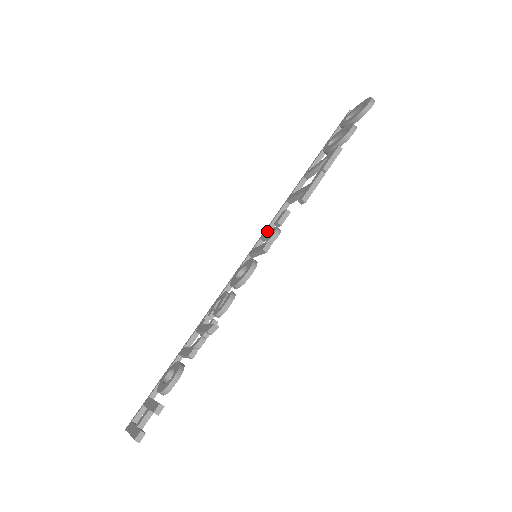
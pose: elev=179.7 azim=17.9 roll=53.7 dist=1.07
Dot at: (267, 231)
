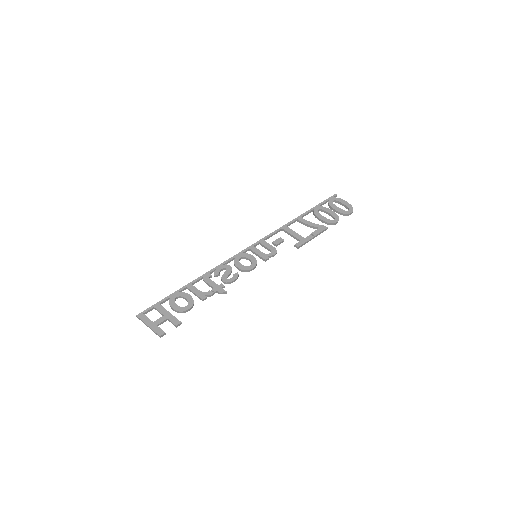
Dot at: (267, 243)
